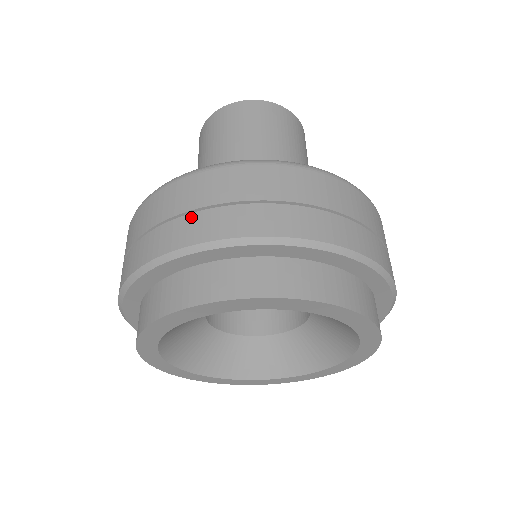
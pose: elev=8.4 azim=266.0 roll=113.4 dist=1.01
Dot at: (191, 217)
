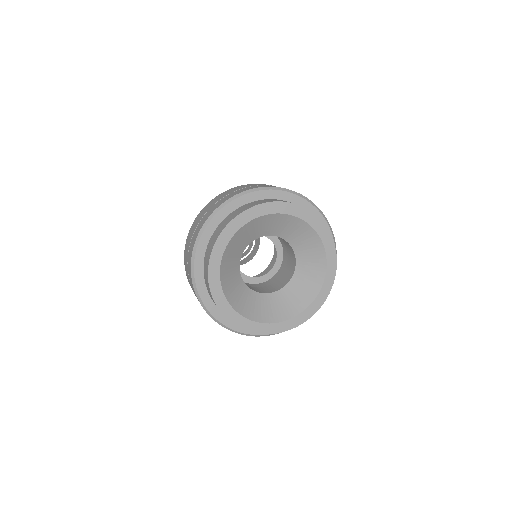
Dot at: occluded
